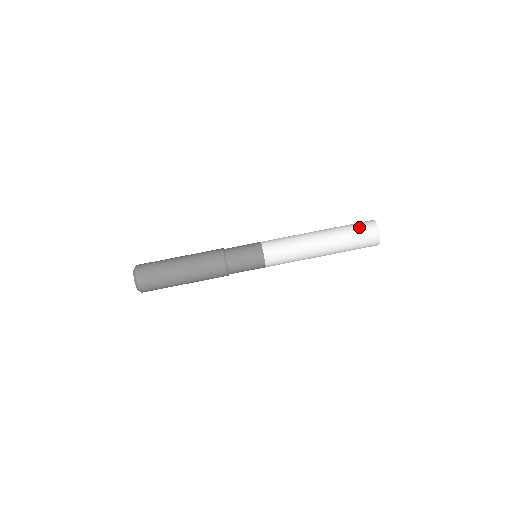
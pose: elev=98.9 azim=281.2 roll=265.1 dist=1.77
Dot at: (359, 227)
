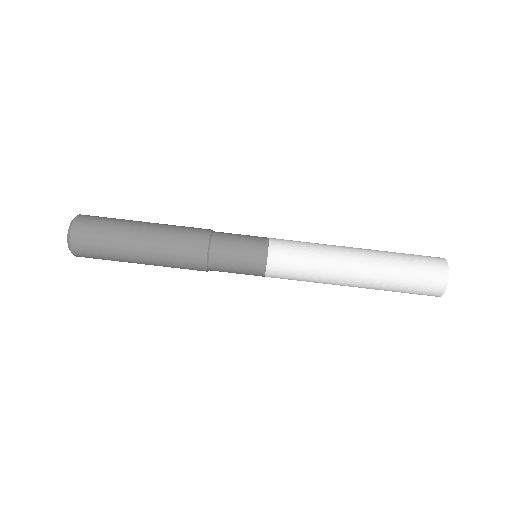
Dot at: (418, 256)
